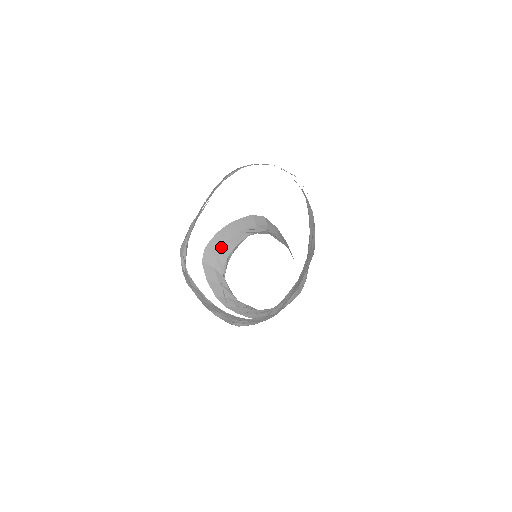
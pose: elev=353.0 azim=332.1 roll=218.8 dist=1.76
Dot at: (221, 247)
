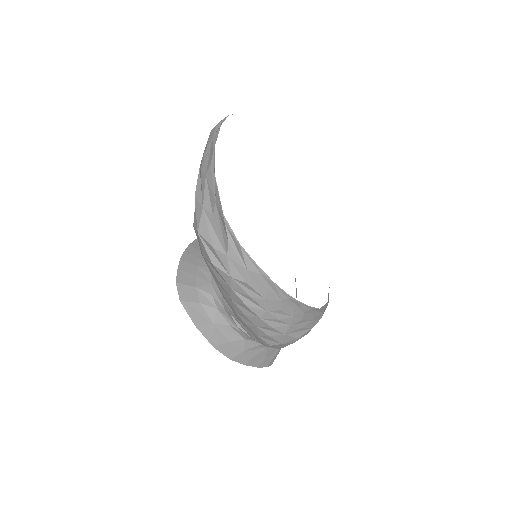
Dot at: (195, 274)
